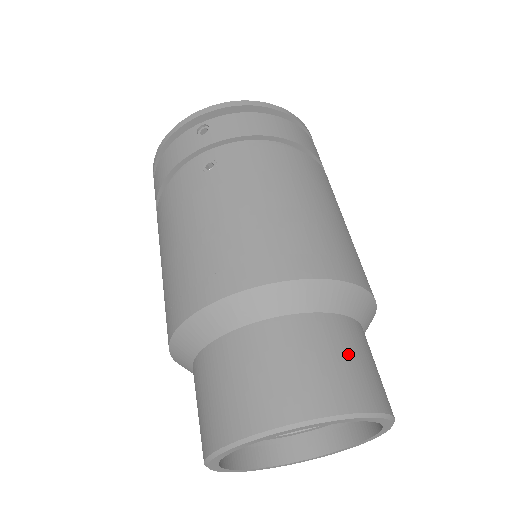
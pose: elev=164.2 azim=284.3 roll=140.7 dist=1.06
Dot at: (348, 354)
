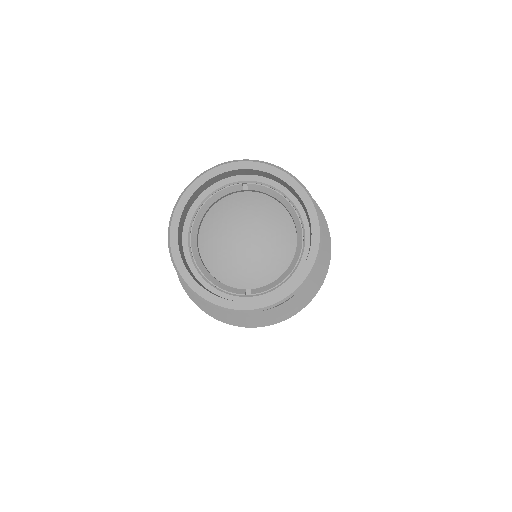
Dot at: occluded
